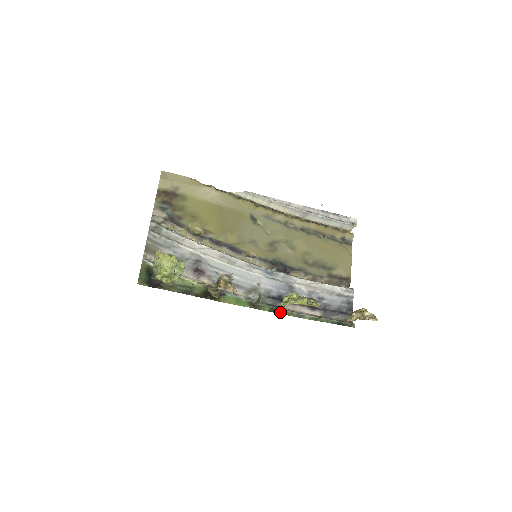
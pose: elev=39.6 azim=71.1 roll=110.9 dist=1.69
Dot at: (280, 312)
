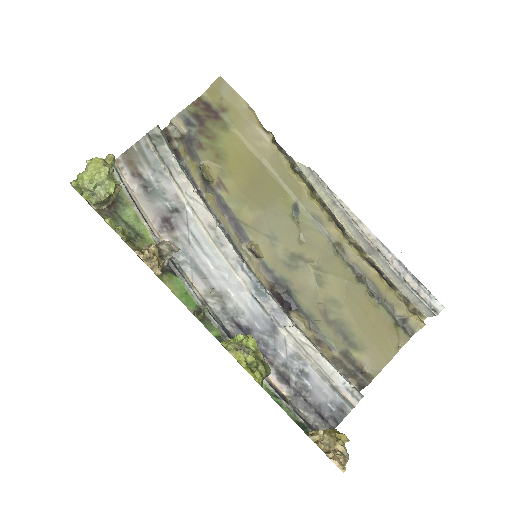
Dot at: occluded
